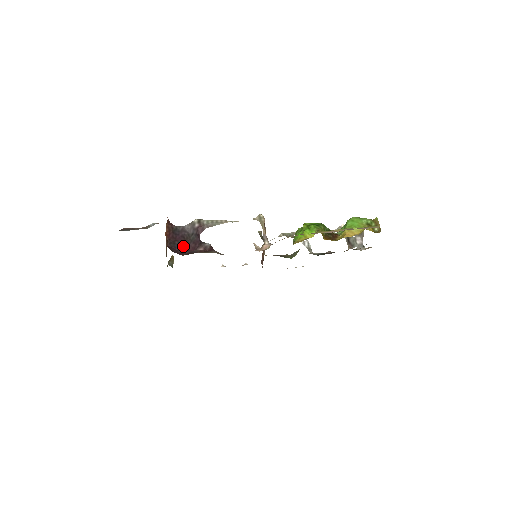
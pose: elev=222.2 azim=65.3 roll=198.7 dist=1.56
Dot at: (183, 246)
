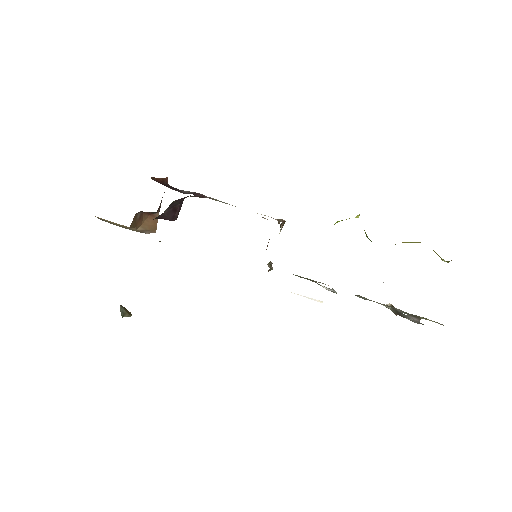
Dot at: (170, 188)
